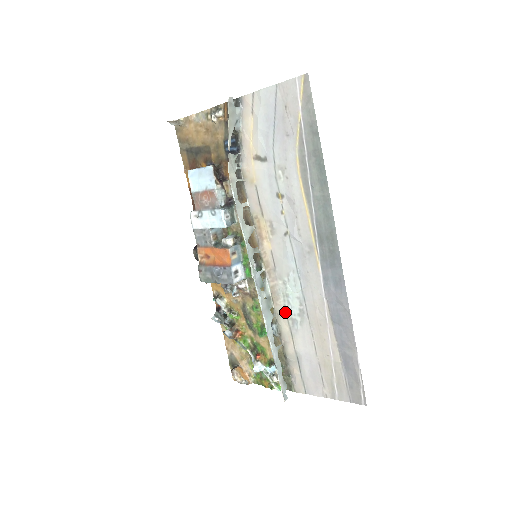
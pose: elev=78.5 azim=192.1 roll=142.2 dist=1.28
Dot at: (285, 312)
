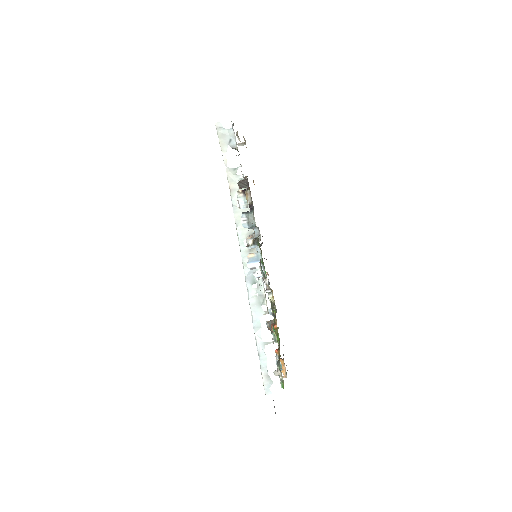
Dot at: occluded
